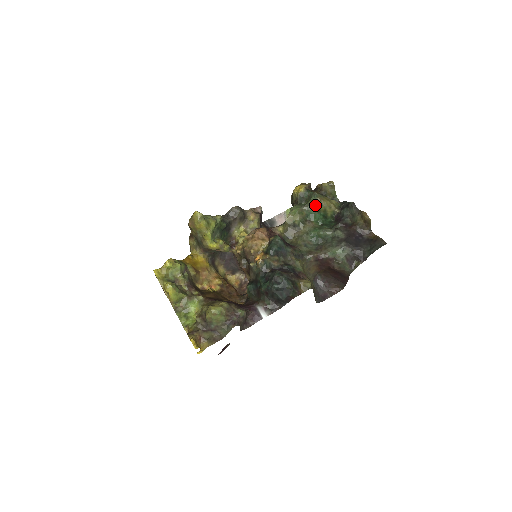
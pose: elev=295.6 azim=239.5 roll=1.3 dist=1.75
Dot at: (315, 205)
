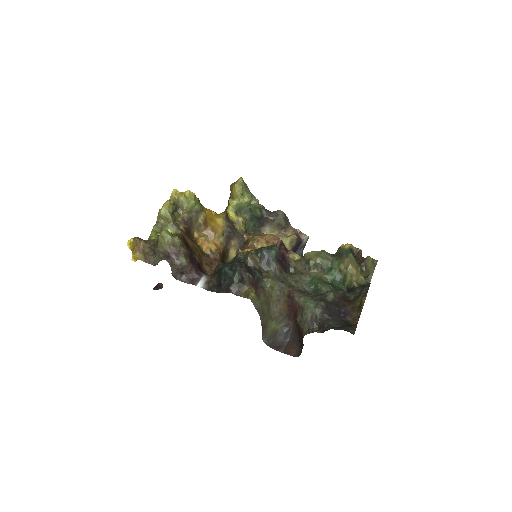
Dot at: (341, 262)
